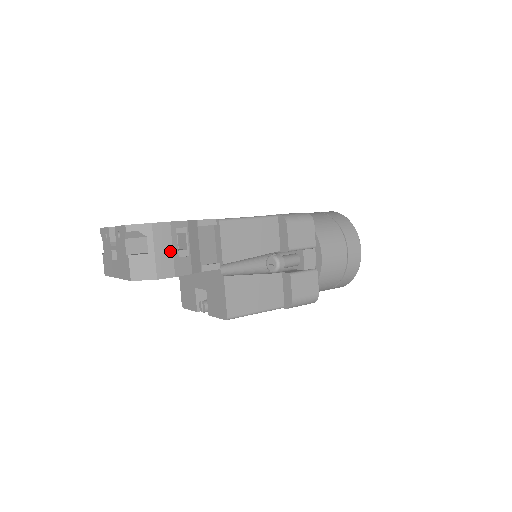
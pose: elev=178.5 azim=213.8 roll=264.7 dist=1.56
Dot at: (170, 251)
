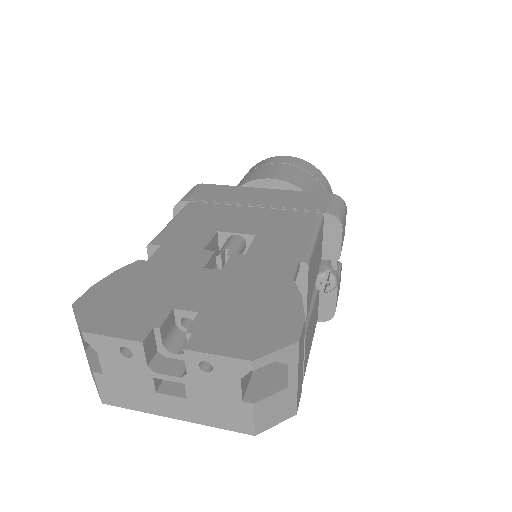
Dot at: (302, 361)
